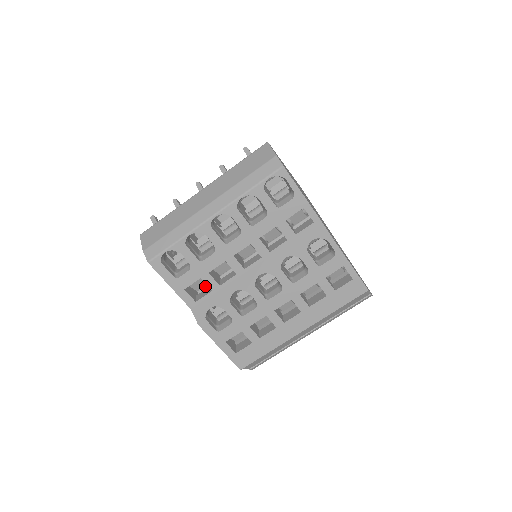
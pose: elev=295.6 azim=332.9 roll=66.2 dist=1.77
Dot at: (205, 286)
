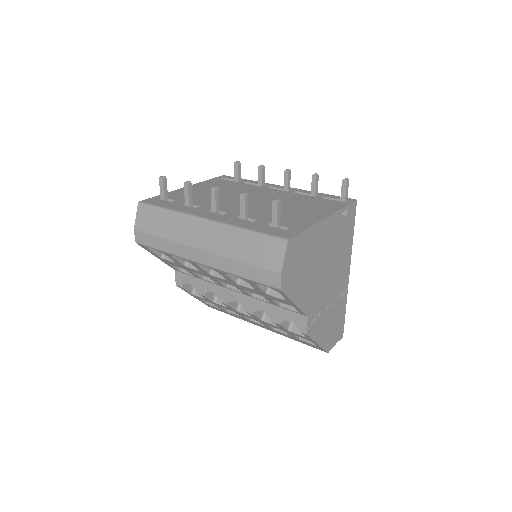
Dot at: occluded
